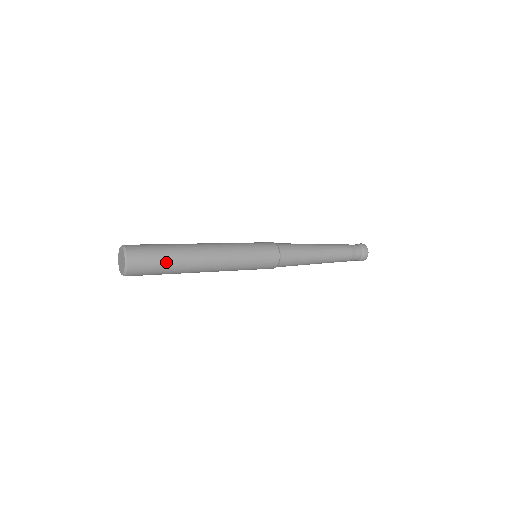
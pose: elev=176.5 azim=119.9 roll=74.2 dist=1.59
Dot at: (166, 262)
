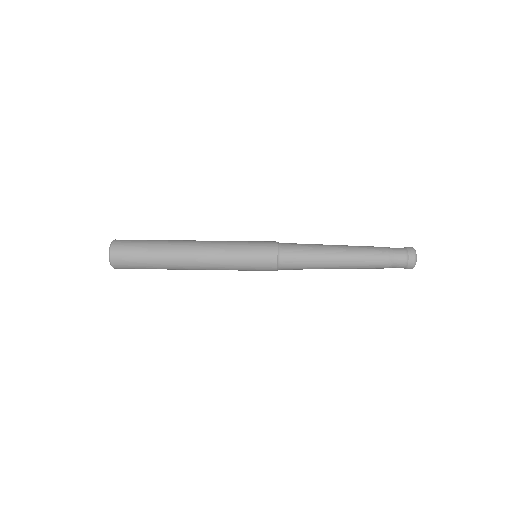
Dot at: (149, 268)
